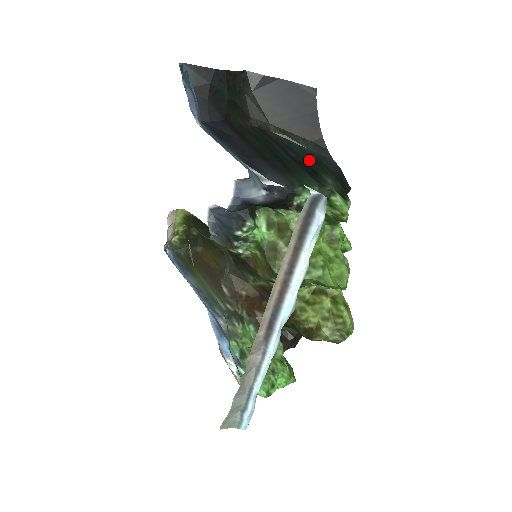
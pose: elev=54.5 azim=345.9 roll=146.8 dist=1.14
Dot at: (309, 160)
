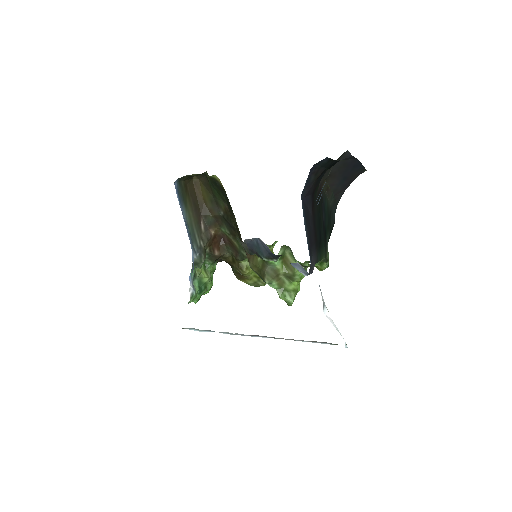
Dot at: (327, 220)
